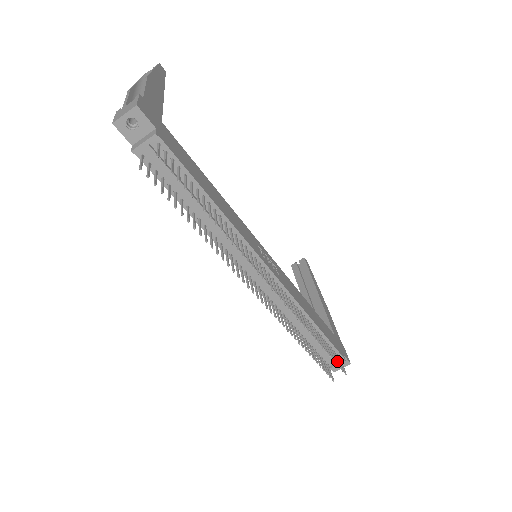
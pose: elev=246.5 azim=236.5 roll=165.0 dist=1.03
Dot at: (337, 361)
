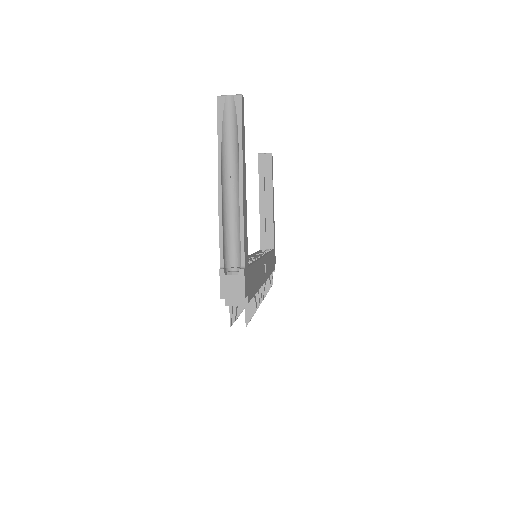
Dot at: (272, 281)
